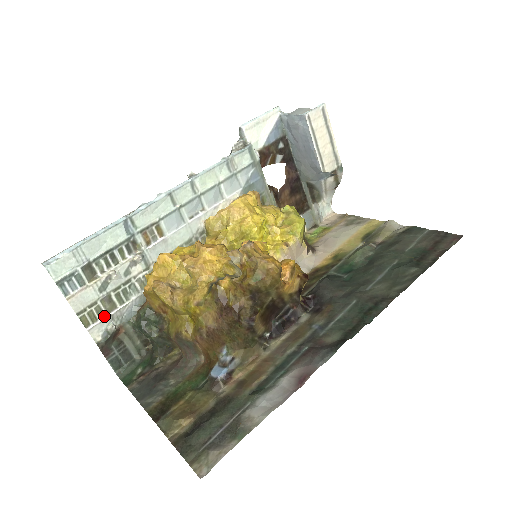
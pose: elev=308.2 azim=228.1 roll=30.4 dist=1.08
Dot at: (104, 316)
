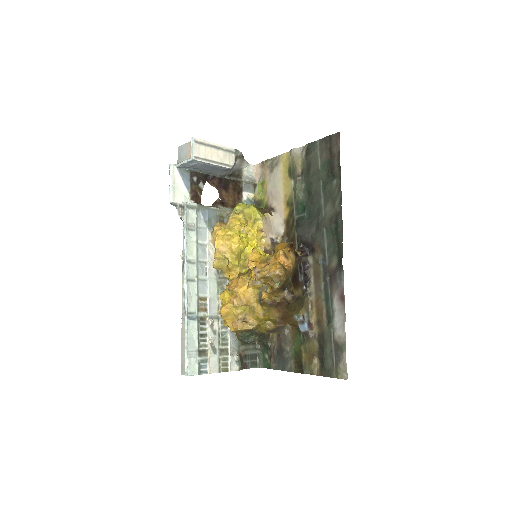
Dot at: (228, 358)
